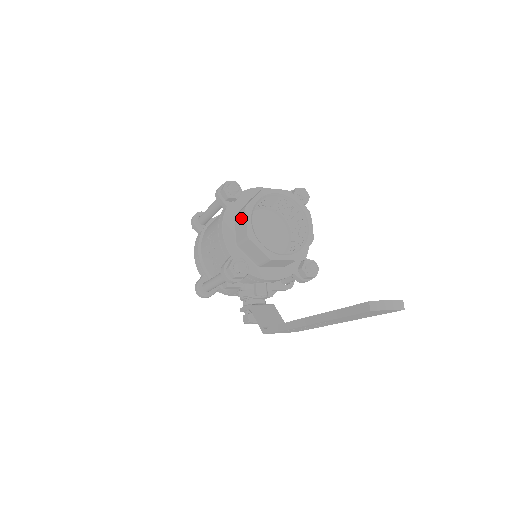
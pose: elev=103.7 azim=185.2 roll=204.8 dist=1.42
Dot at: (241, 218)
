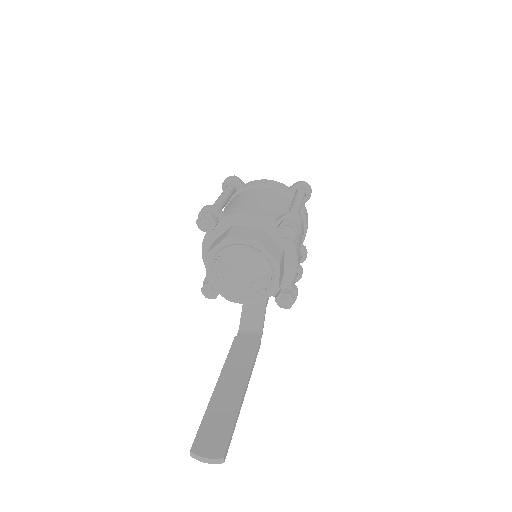
Dot at: occluded
